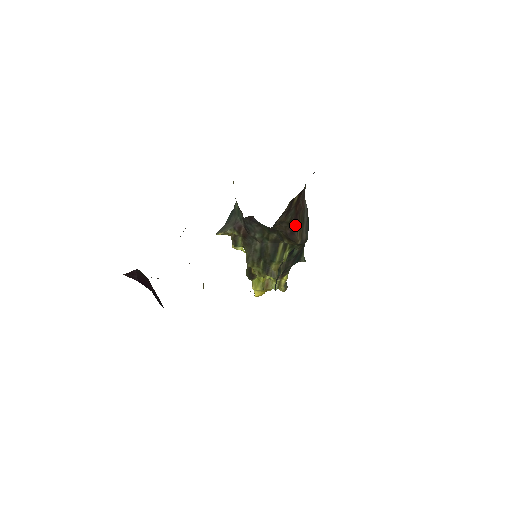
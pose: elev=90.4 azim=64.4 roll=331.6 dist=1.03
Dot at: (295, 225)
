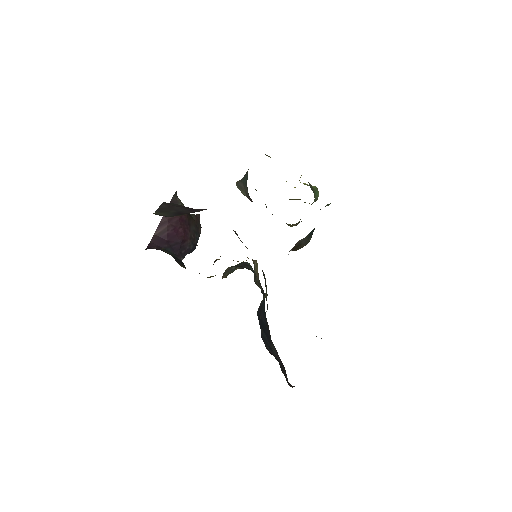
Dot at: occluded
